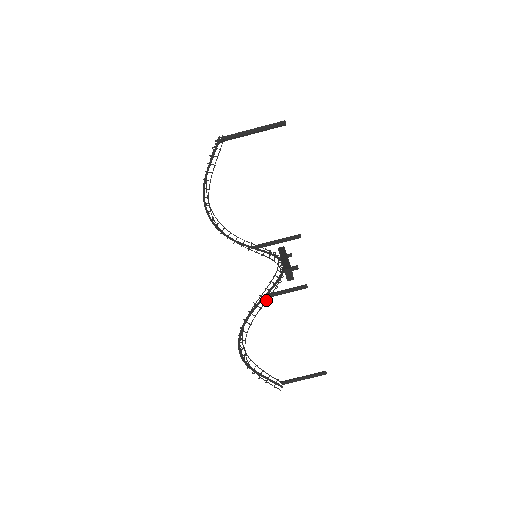
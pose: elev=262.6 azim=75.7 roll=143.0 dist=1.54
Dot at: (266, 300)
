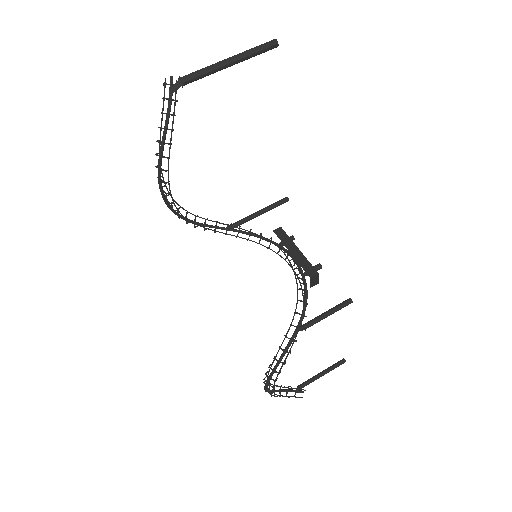
Dot at: (301, 329)
